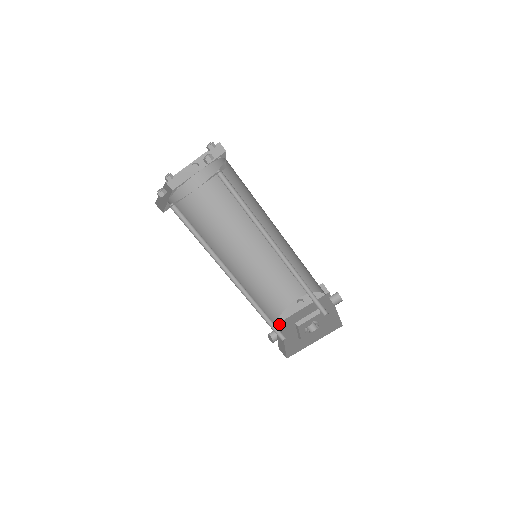
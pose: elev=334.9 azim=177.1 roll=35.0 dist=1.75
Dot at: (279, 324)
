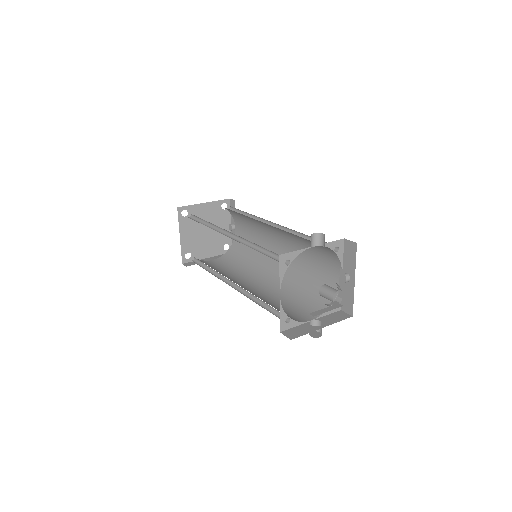
Dot at: (342, 318)
